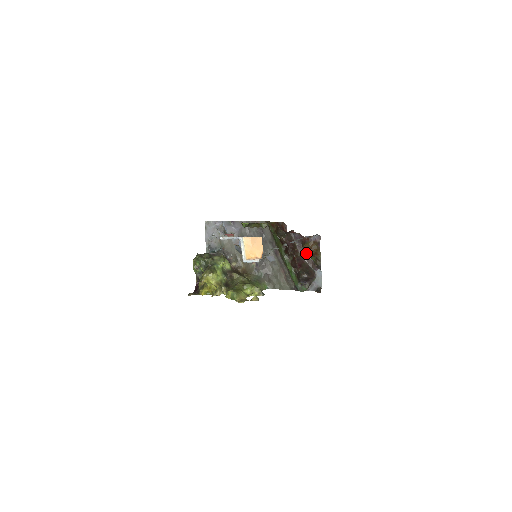
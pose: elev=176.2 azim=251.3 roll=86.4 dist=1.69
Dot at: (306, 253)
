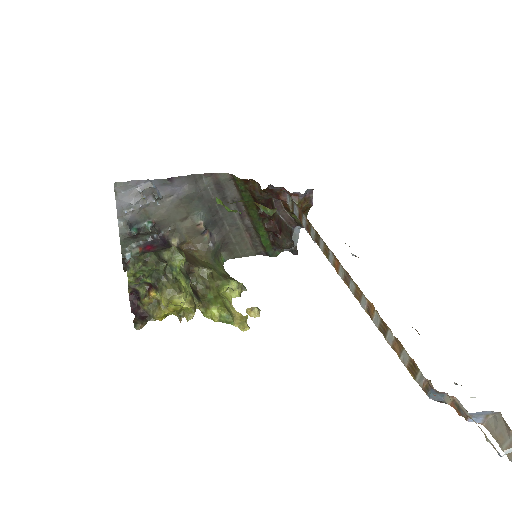
Dot at: (285, 210)
